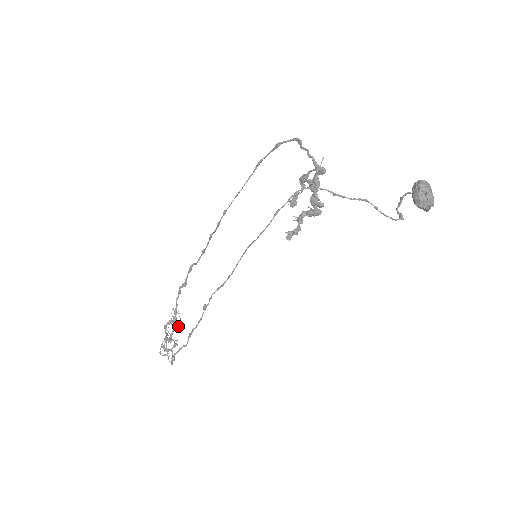
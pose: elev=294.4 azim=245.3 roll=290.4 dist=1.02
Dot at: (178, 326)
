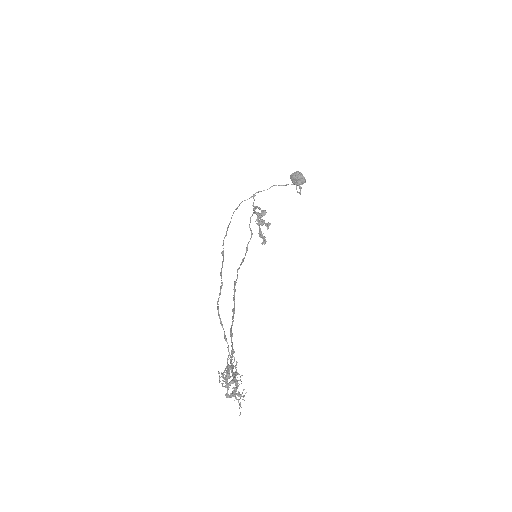
Dot at: occluded
